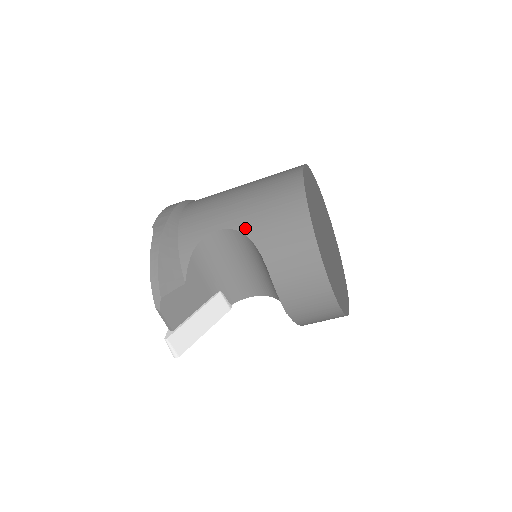
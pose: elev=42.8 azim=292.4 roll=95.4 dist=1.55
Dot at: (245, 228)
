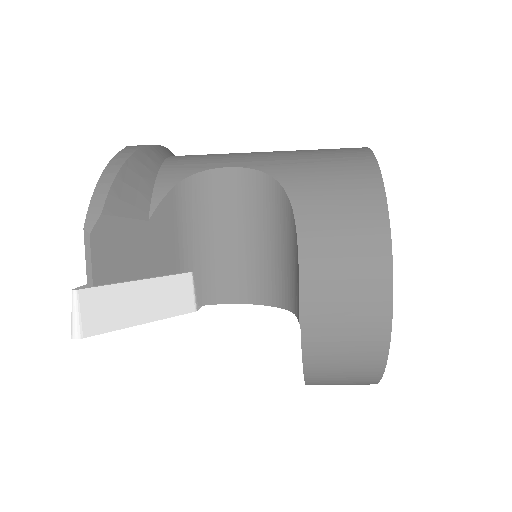
Dot at: (274, 170)
